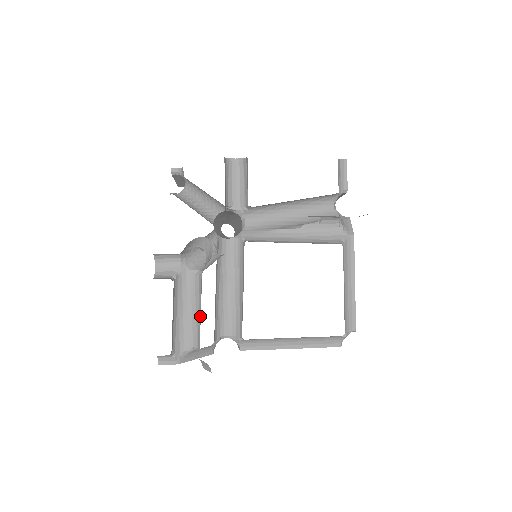
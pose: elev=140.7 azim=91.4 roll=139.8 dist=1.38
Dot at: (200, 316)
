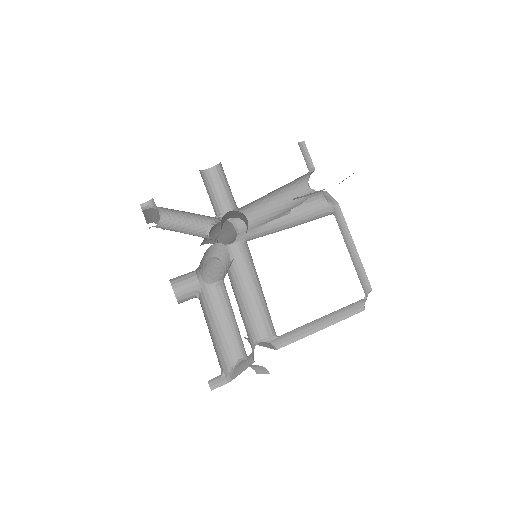
Dot at: (236, 325)
